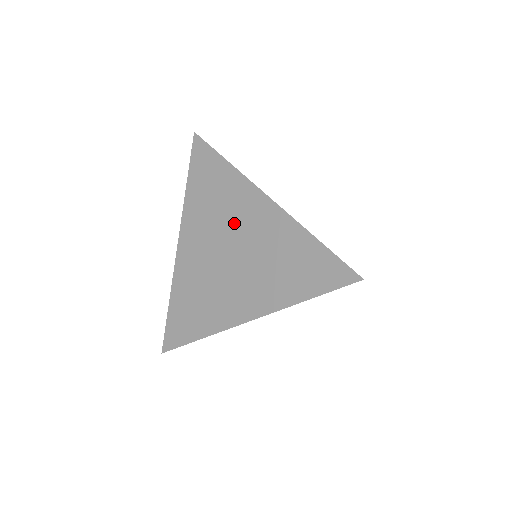
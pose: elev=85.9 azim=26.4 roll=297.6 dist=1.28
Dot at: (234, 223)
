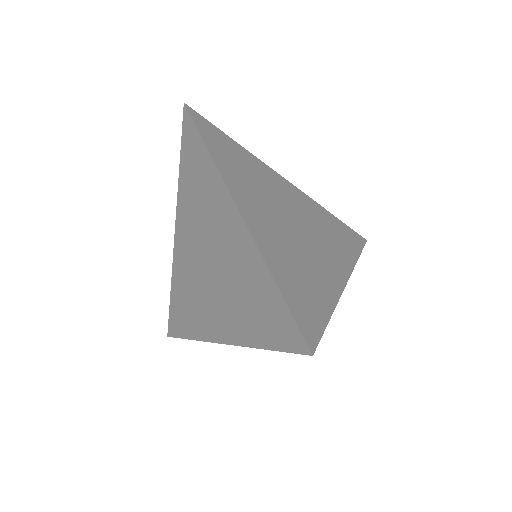
Dot at: (212, 229)
